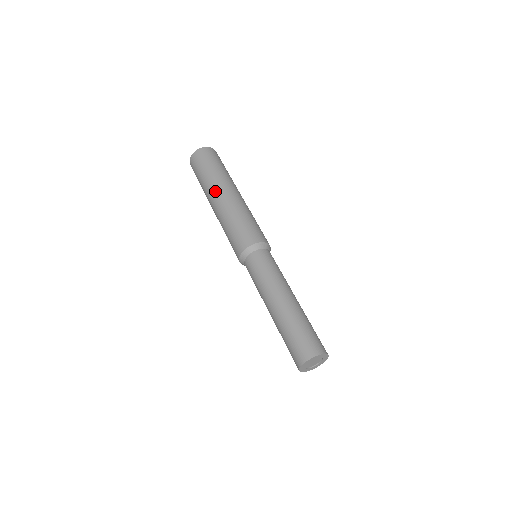
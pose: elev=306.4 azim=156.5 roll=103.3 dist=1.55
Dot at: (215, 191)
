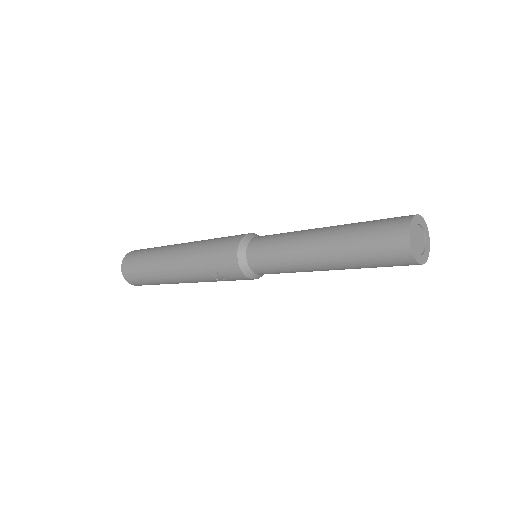
Dot at: (165, 258)
